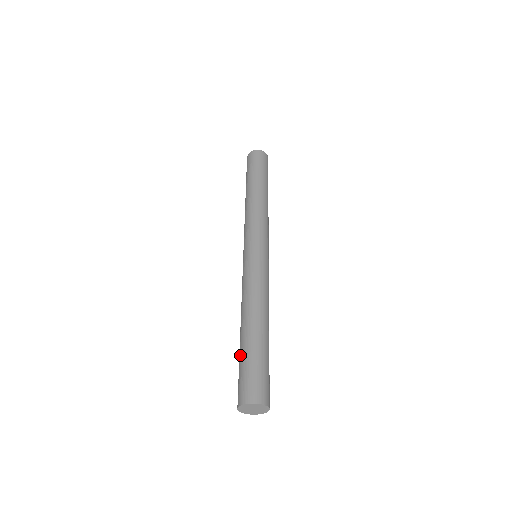
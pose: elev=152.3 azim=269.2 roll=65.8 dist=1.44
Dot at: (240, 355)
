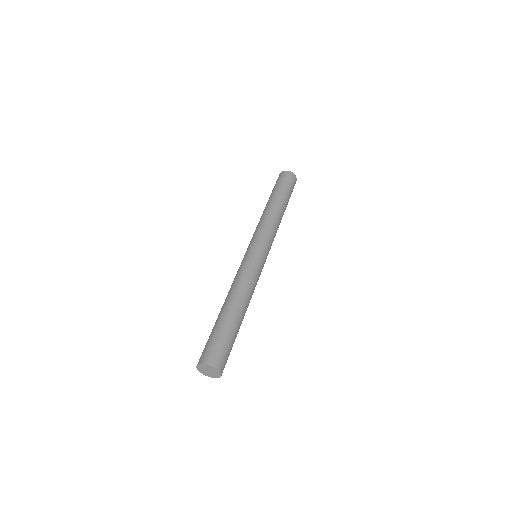
Dot at: (213, 328)
